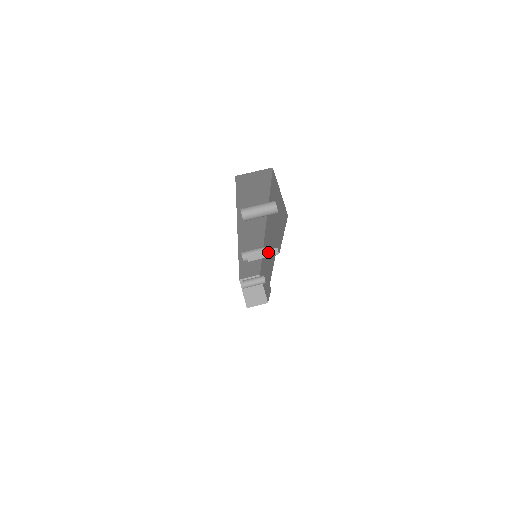
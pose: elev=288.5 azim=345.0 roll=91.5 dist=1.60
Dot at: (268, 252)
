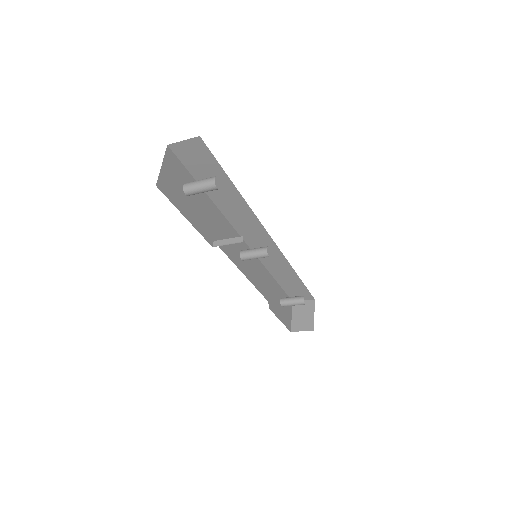
Dot at: (233, 239)
